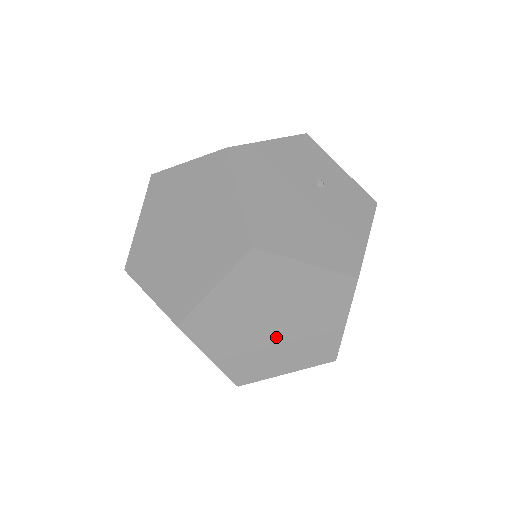
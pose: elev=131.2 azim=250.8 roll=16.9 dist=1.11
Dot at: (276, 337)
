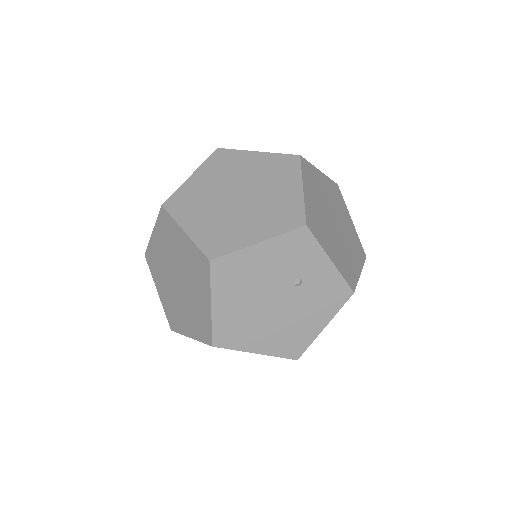
Dot at: occluded
